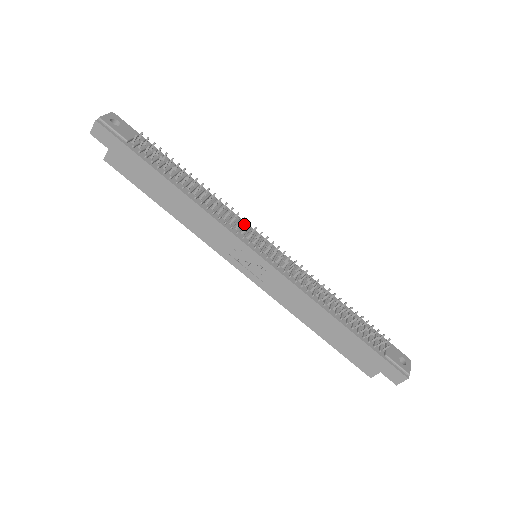
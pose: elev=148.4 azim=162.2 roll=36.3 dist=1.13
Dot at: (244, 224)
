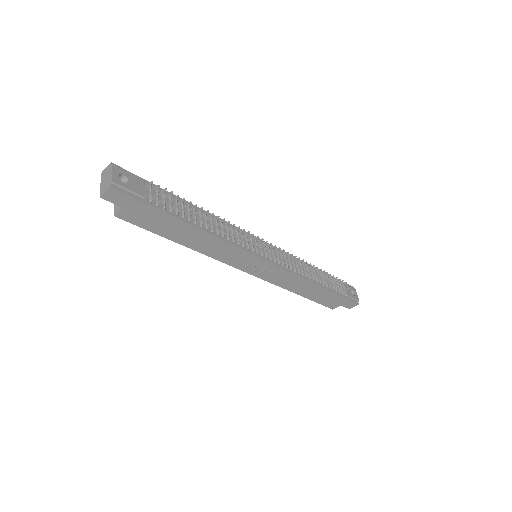
Dot at: (247, 235)
